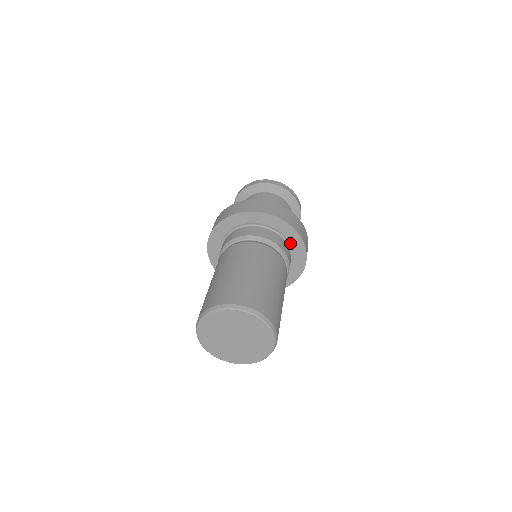
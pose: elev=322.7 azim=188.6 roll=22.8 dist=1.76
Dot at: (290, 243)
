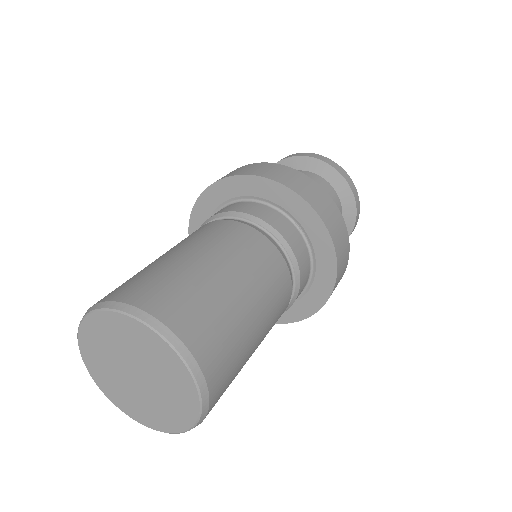
Dot at: (315, 259)
